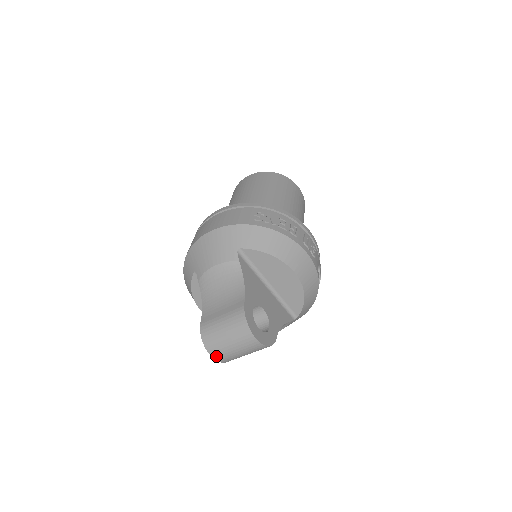
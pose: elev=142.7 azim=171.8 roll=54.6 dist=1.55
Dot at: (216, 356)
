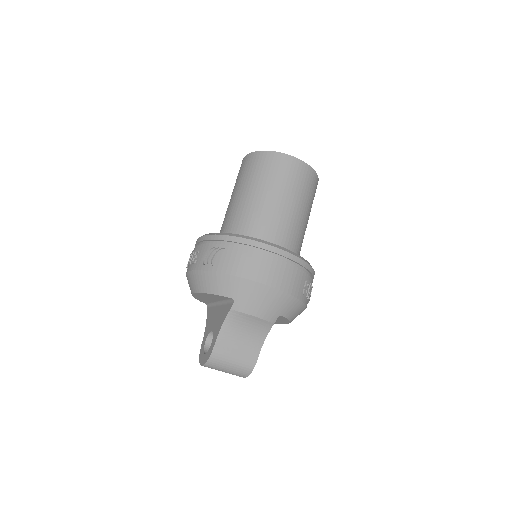
Dot at: (205, 366)
